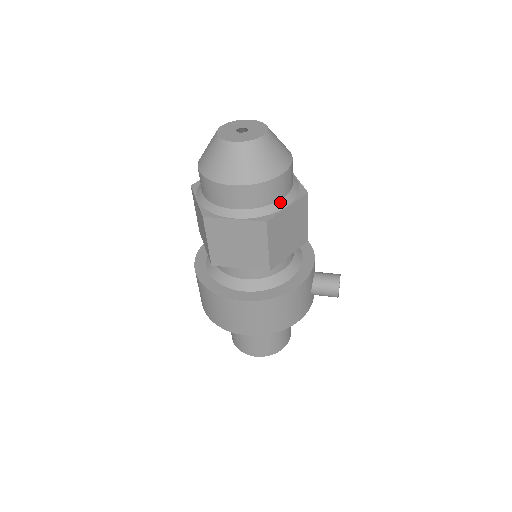
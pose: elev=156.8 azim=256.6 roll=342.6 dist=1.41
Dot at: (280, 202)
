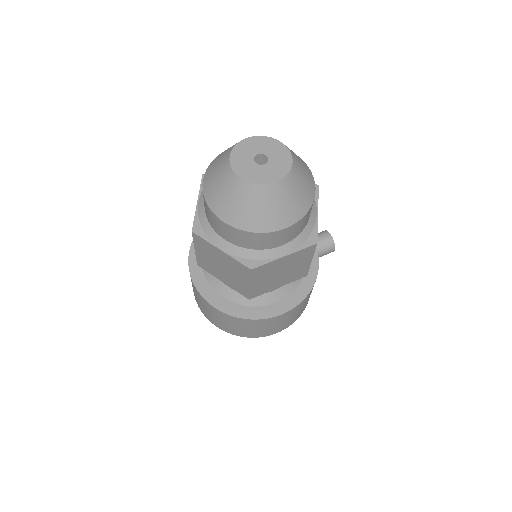
Dot at: (312, 214)
